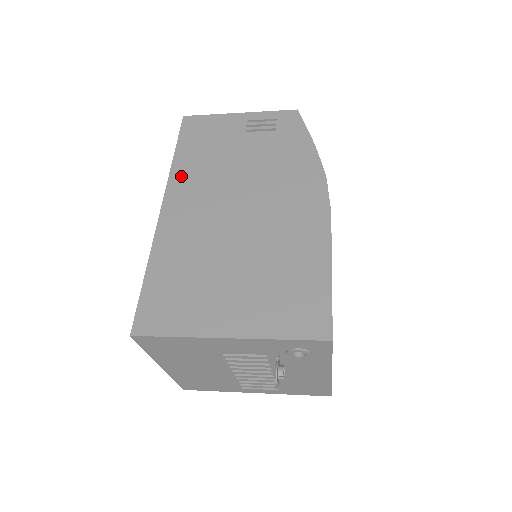
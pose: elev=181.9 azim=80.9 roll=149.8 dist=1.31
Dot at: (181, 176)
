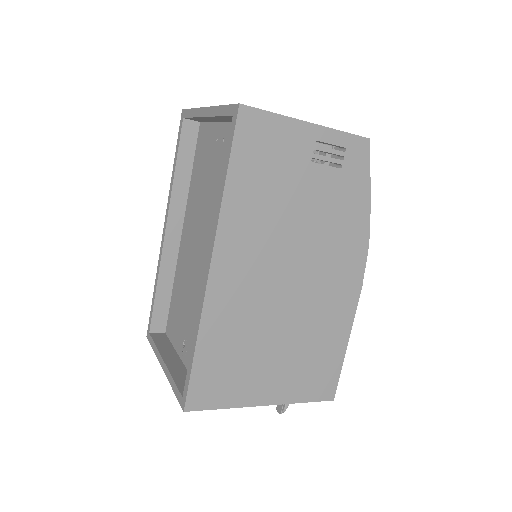
Dot at: (234, 222)
